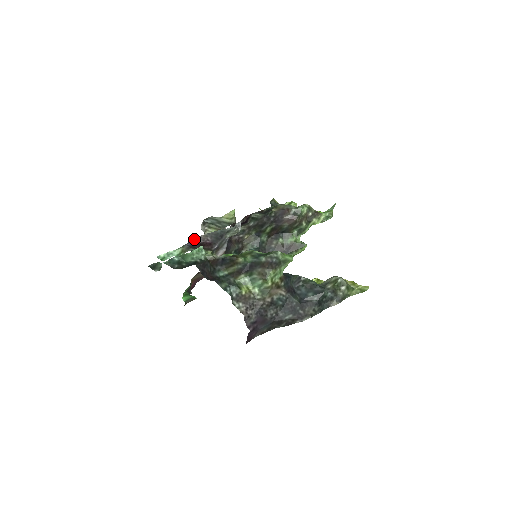
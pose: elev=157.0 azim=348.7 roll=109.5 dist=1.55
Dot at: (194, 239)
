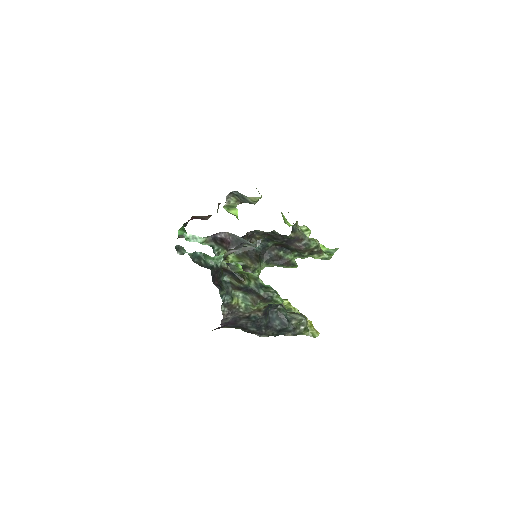
Dot at: (219, 232)
